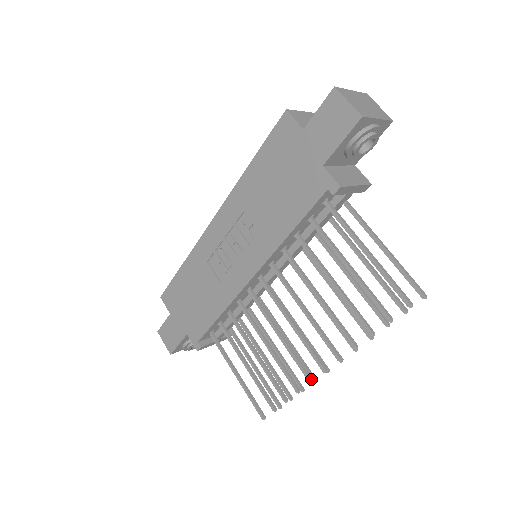
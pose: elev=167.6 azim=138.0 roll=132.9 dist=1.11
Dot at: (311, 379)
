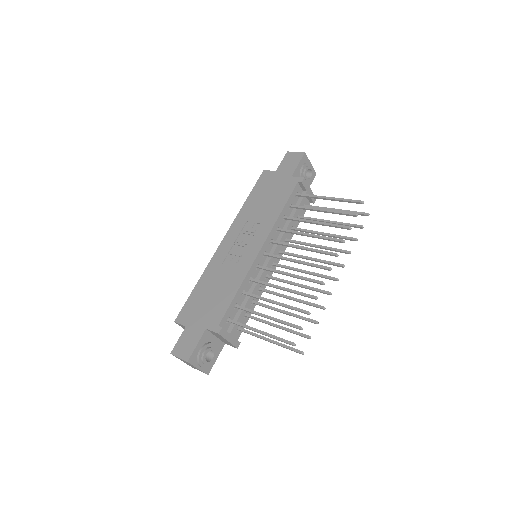
Dot at: (323, 282)
